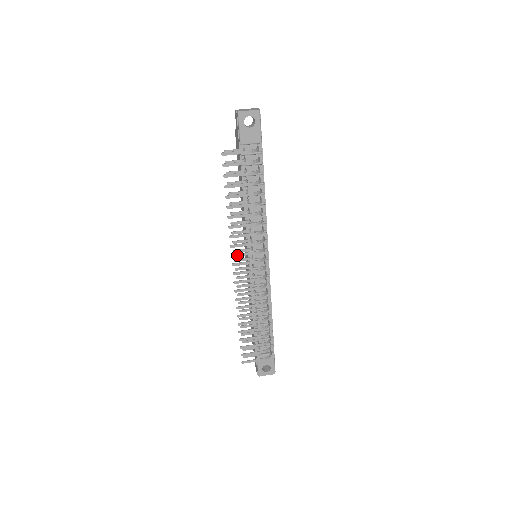
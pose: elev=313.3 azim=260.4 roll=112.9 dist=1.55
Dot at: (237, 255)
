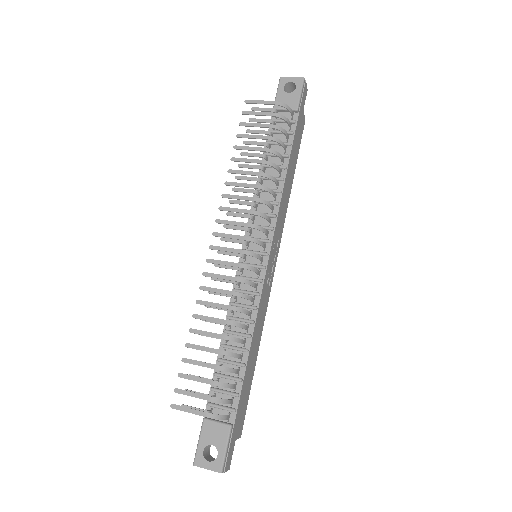
Dot at: (223, 222)
